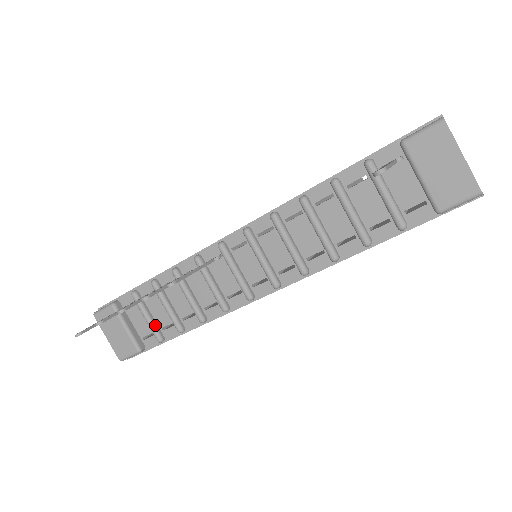
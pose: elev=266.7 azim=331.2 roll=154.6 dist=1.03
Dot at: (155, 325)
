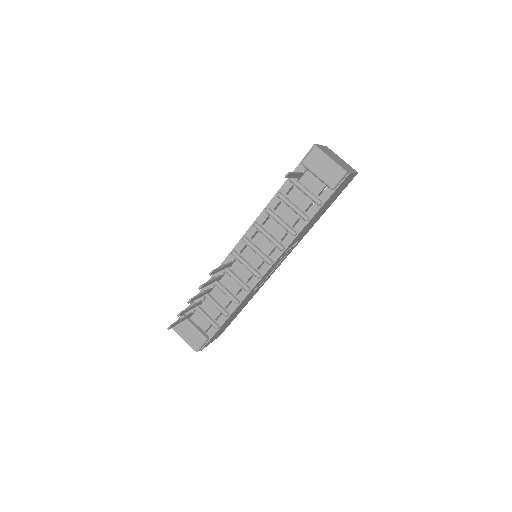
Dot at: (211, 319)
